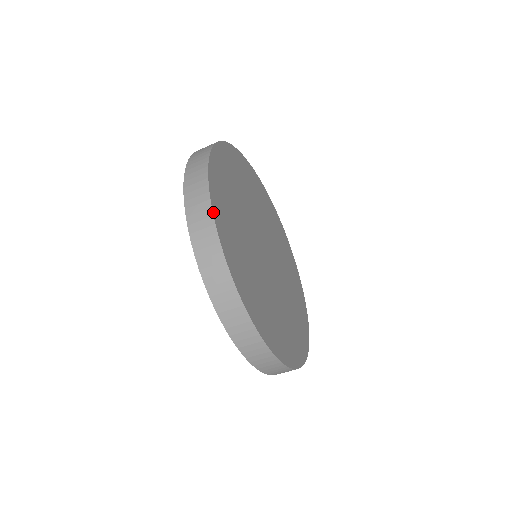
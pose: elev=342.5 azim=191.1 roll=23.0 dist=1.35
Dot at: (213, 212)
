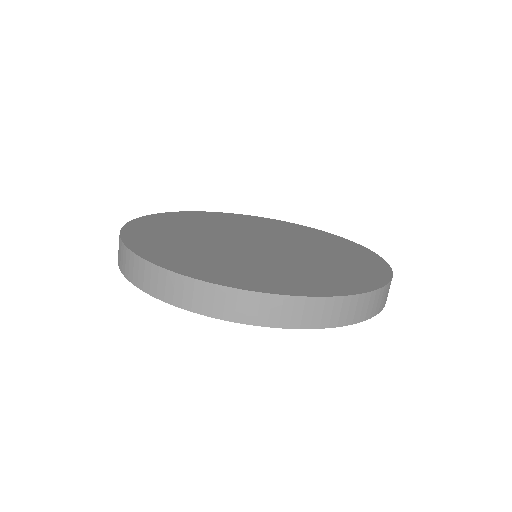
Dot at: (123, 228)
